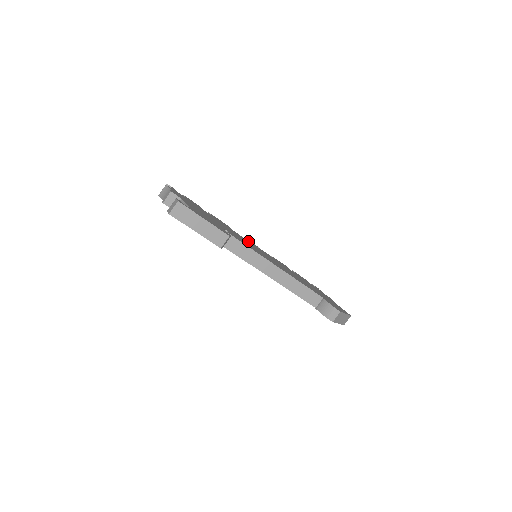
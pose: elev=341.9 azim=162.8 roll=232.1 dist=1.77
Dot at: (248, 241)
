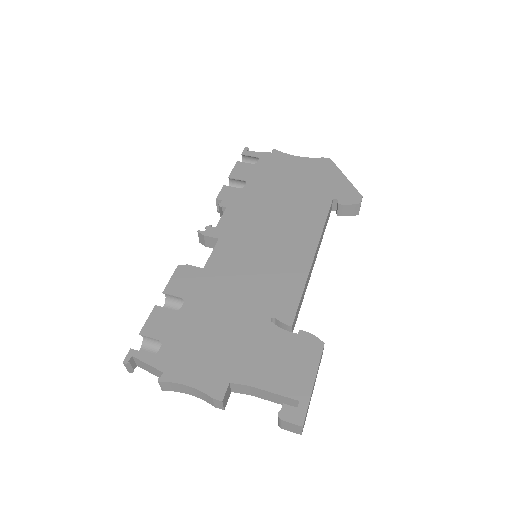
Dot at: (222, 250)
